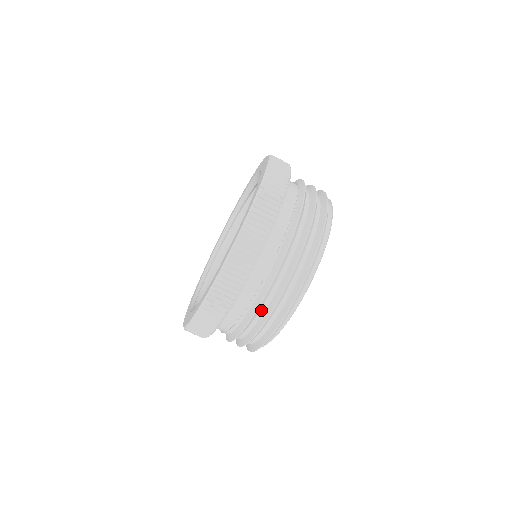
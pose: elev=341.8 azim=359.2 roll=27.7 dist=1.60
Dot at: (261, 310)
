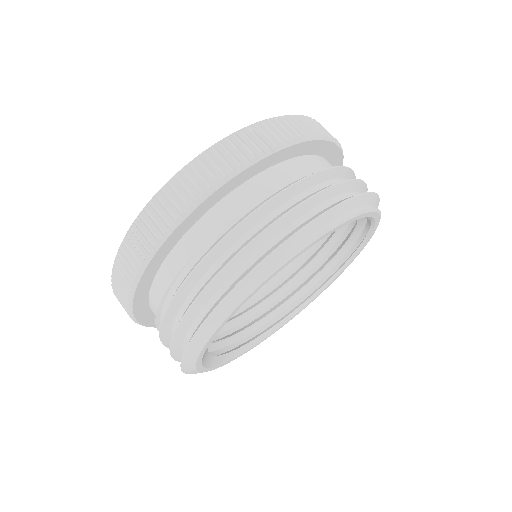
Dot at: (287, 203)
